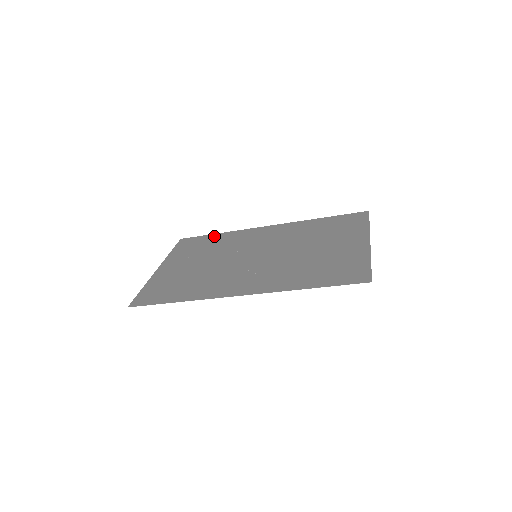
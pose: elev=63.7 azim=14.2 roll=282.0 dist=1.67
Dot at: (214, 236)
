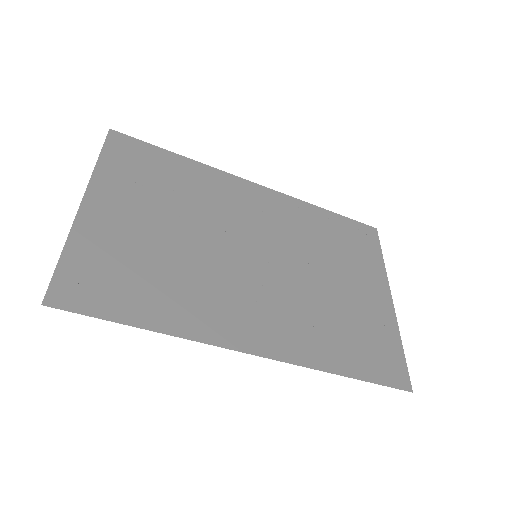
Dot at: (174, 159)
